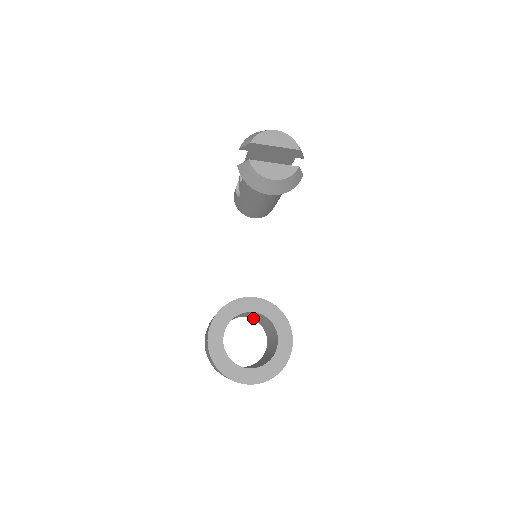
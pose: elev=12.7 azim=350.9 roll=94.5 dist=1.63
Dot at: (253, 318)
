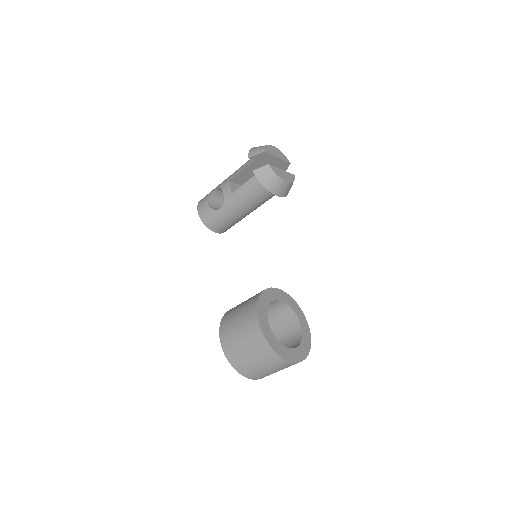
Dot at: occluded
